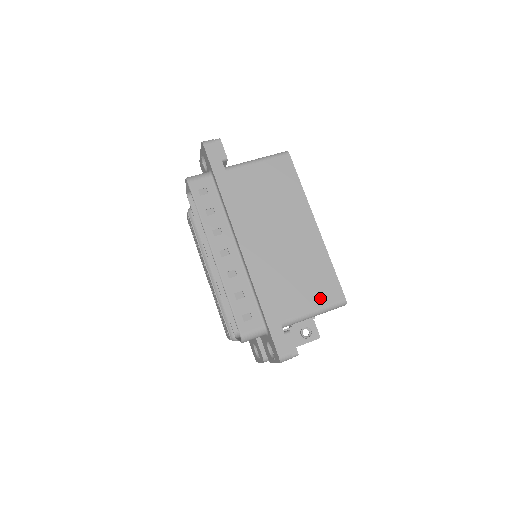
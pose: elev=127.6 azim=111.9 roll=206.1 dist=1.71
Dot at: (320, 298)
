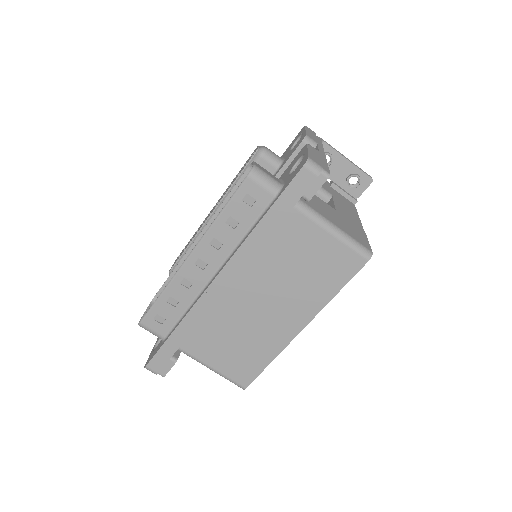
Dot at: (229, 368)
